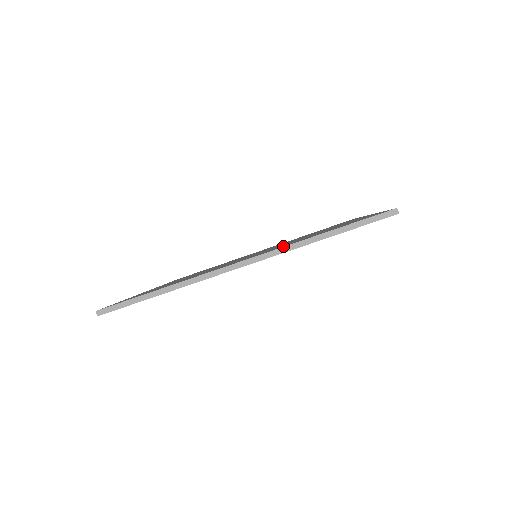
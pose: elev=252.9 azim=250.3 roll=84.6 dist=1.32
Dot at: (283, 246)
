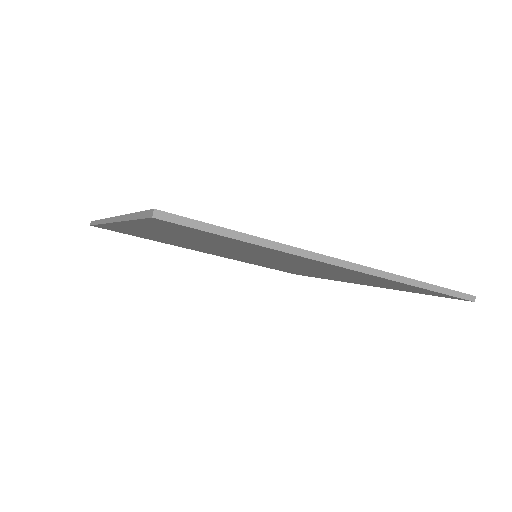
Dot at: occluded
